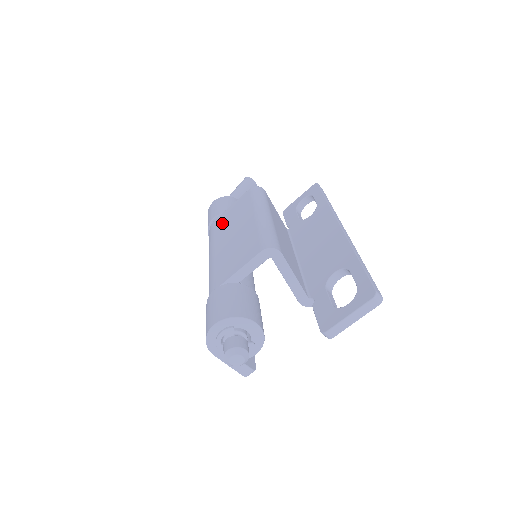
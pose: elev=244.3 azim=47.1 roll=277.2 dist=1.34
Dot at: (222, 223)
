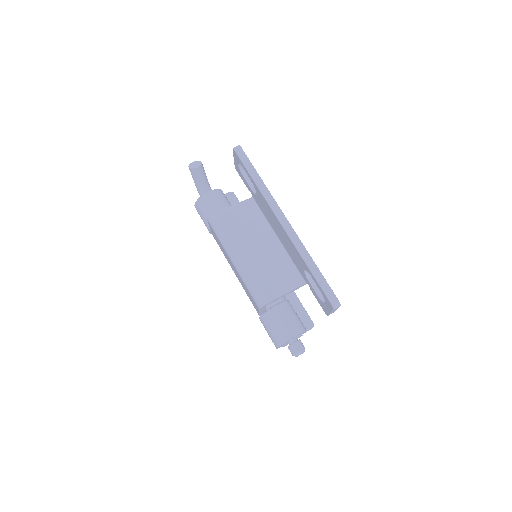
Dot at: (219, 246)
